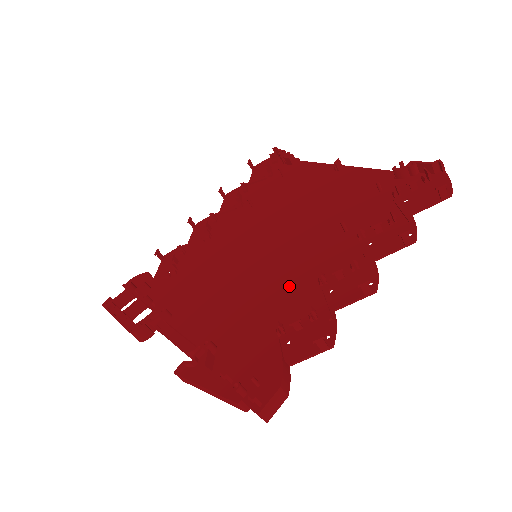
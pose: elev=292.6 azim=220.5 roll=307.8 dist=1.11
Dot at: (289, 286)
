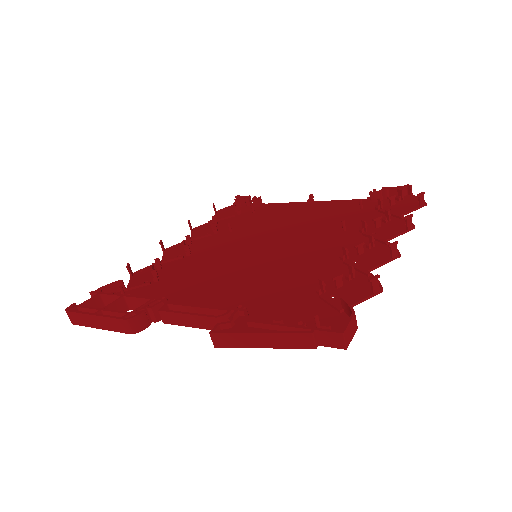
Dot at: (308, 266)
